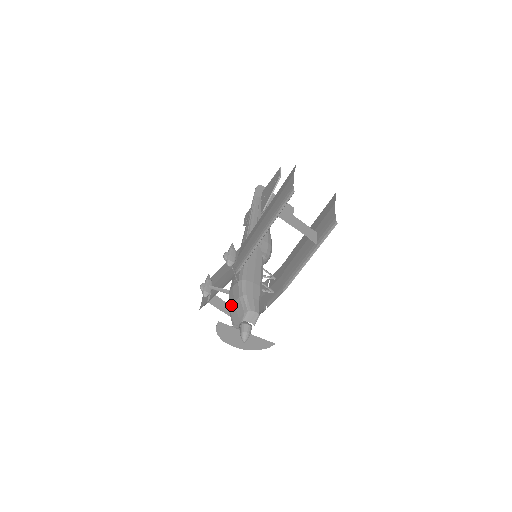
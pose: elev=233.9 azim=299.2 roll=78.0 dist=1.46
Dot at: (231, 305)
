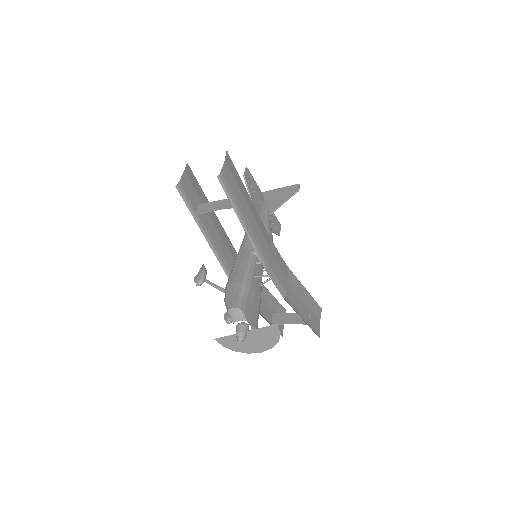
Dot at: occluded
